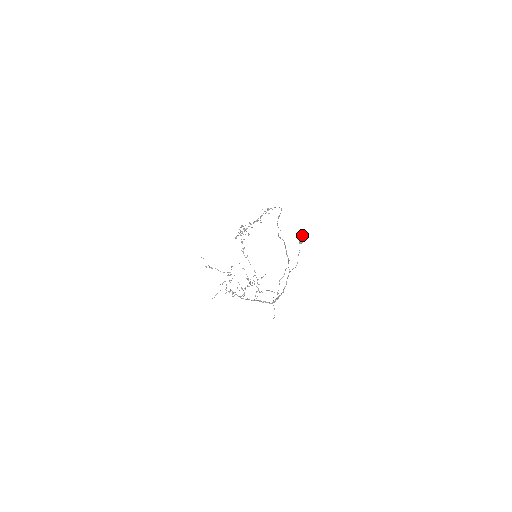
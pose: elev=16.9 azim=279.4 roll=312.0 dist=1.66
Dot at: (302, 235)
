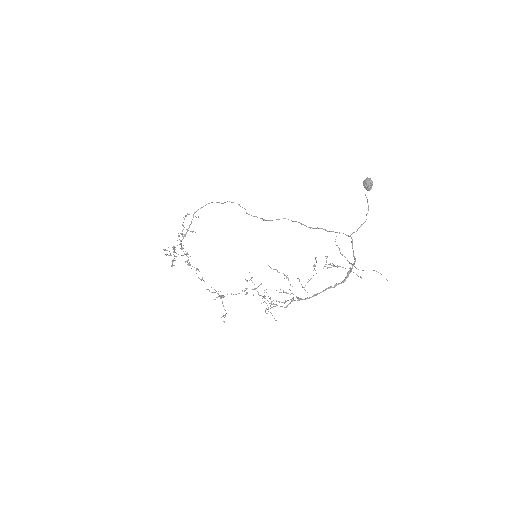
Dot at: (368, 180)
